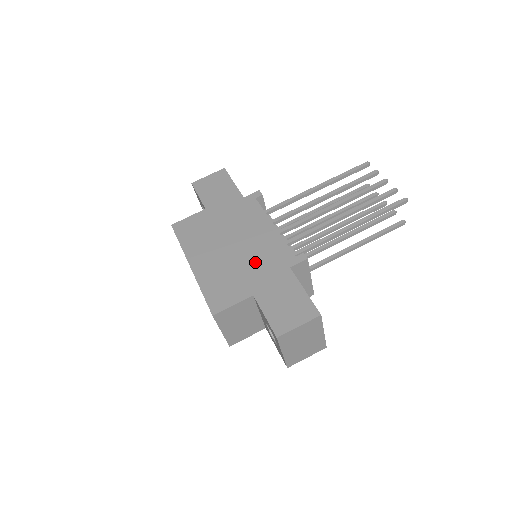
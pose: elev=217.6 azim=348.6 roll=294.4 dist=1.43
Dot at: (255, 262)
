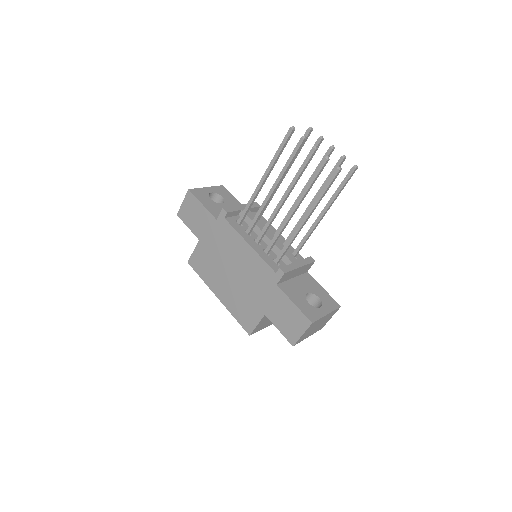
Dot at: (253, 285)
